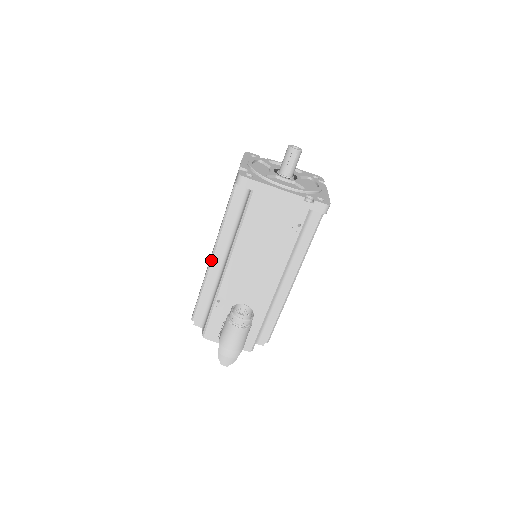
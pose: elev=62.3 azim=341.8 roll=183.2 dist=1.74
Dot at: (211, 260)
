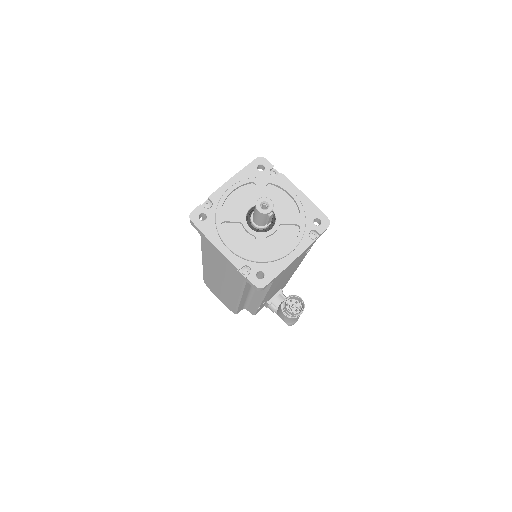
Dot at: (239, 301)
